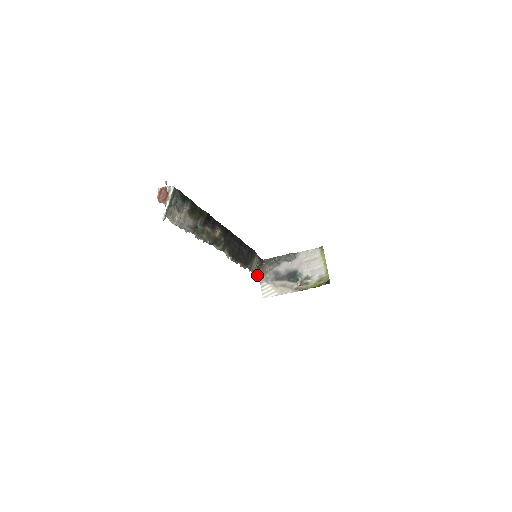
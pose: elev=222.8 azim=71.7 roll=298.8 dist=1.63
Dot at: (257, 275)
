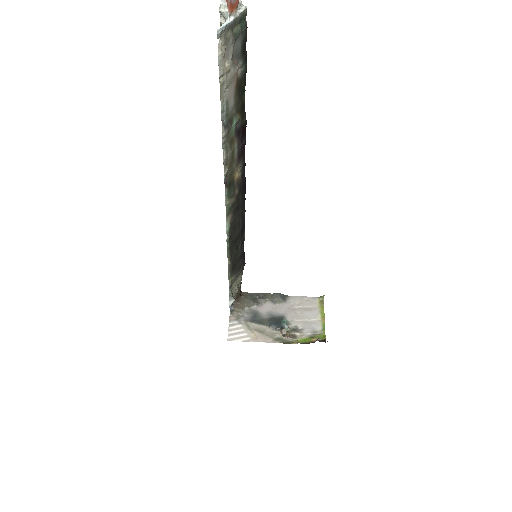
Dot at: (233, 302)
